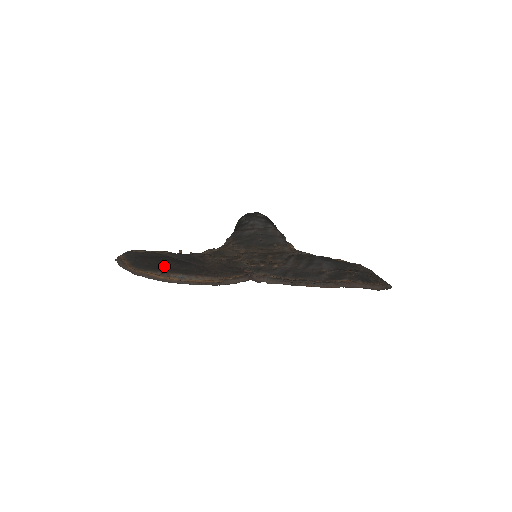
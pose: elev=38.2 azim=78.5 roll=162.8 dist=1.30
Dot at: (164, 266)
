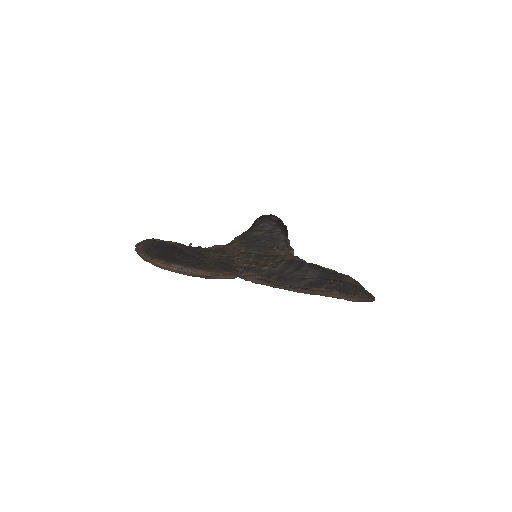
Dot at: (169, 256)
